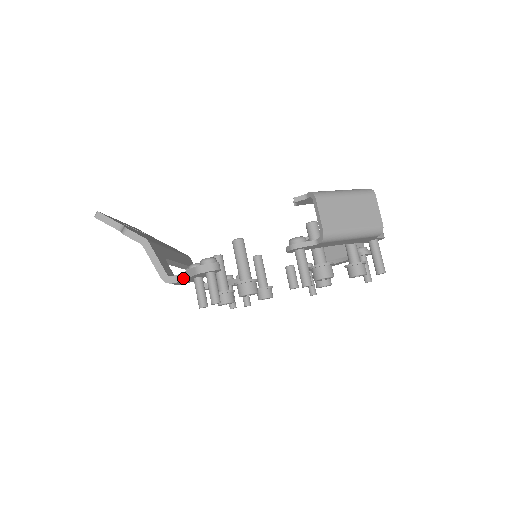
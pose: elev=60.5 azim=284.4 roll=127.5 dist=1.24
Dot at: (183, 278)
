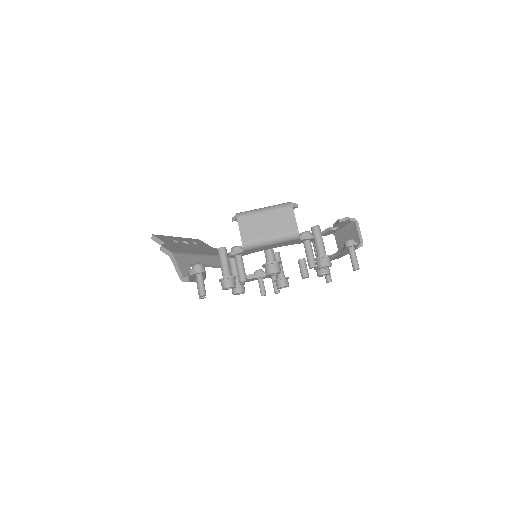
Dot at: occluded
